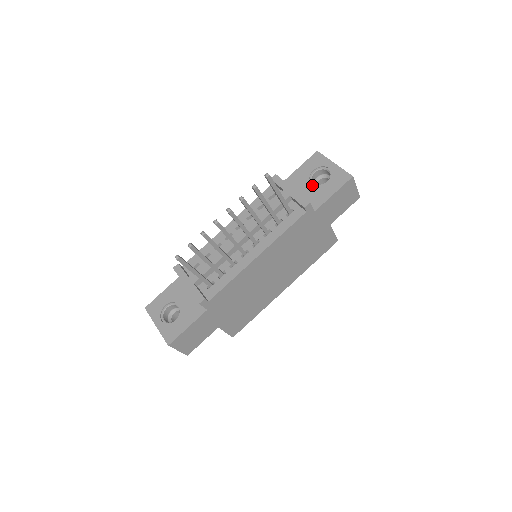
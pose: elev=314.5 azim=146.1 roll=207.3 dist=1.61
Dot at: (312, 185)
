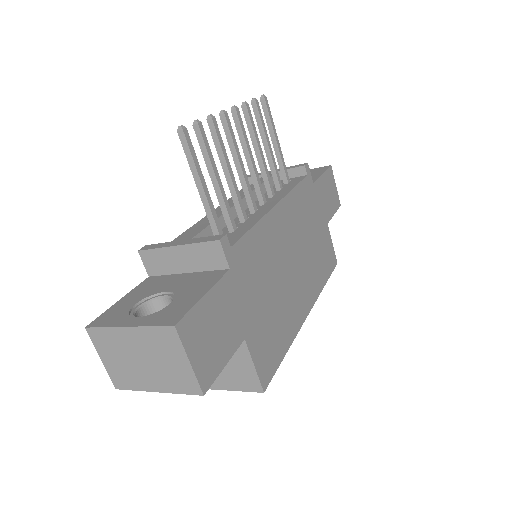
Dot at: occluded
